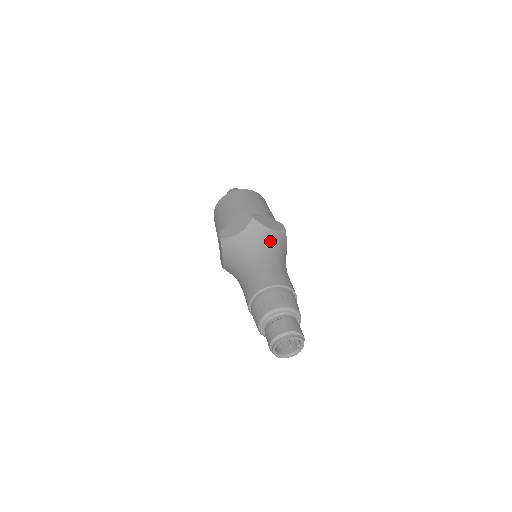
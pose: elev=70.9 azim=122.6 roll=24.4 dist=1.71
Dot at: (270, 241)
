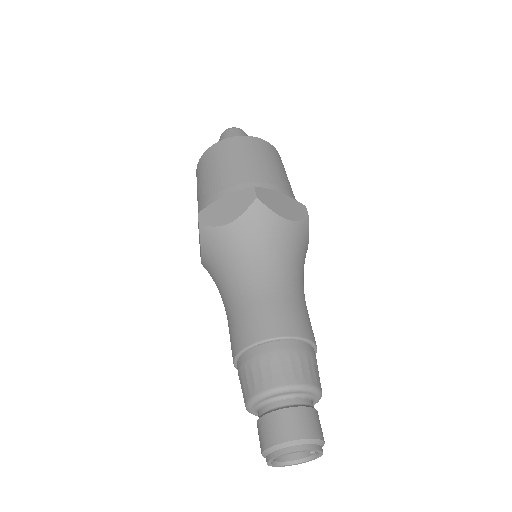
Dot at: (282, 242)
